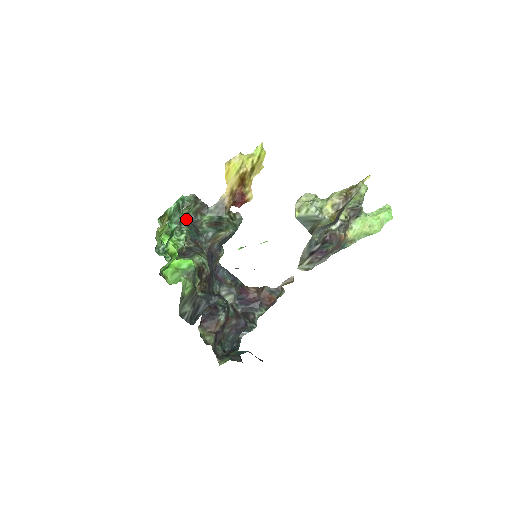
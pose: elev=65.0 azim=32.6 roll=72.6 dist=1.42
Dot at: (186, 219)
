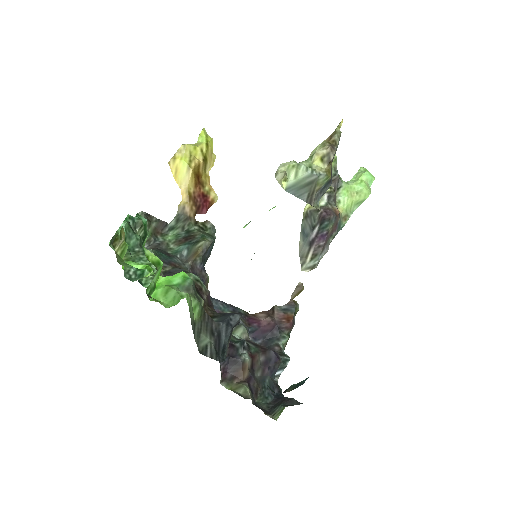
Dot at: occluded
